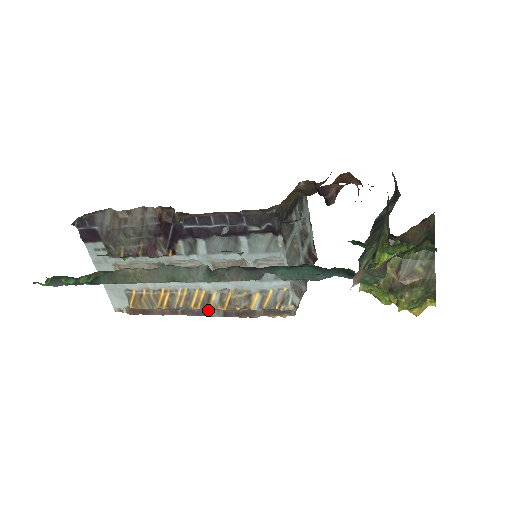
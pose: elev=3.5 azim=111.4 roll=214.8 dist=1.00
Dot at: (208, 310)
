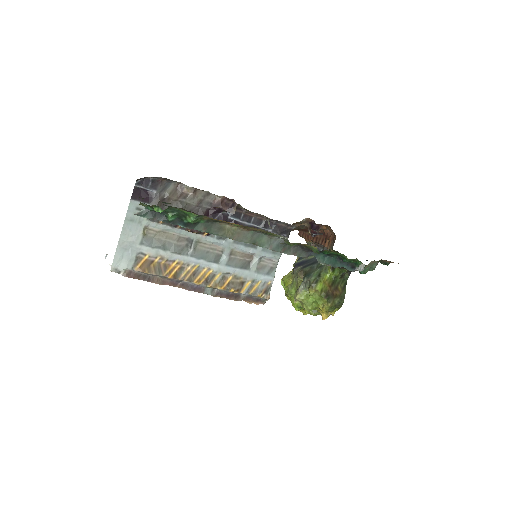
Dot at: (205, 287)
